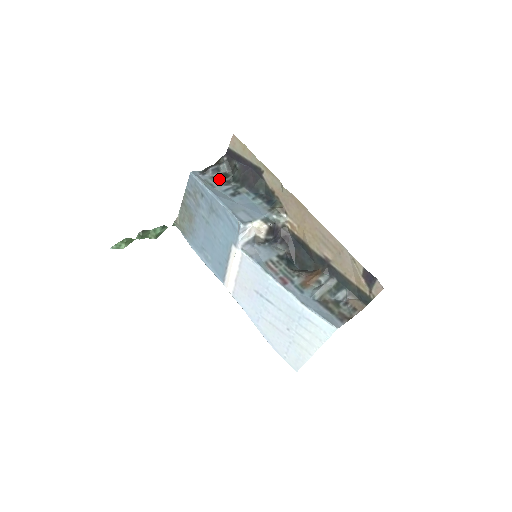
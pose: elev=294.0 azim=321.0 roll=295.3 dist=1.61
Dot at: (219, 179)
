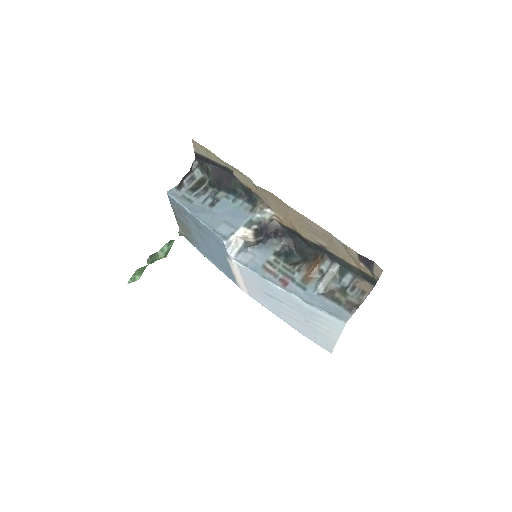
Dot at: (196, 189)
